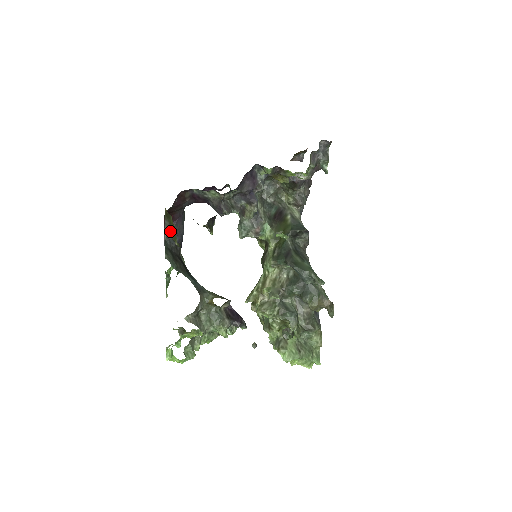
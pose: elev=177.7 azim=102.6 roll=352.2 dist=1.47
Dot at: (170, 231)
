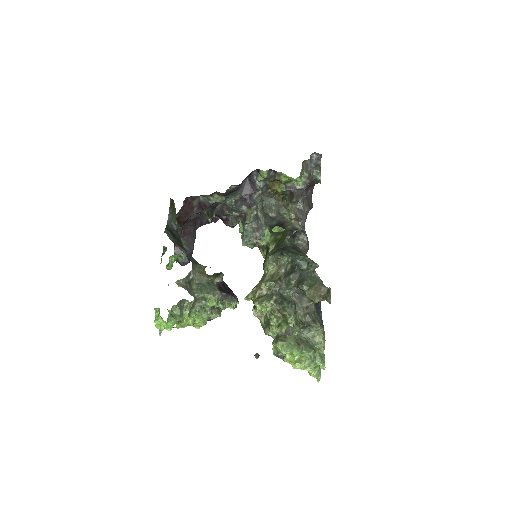
Dot at: (172, 216)
